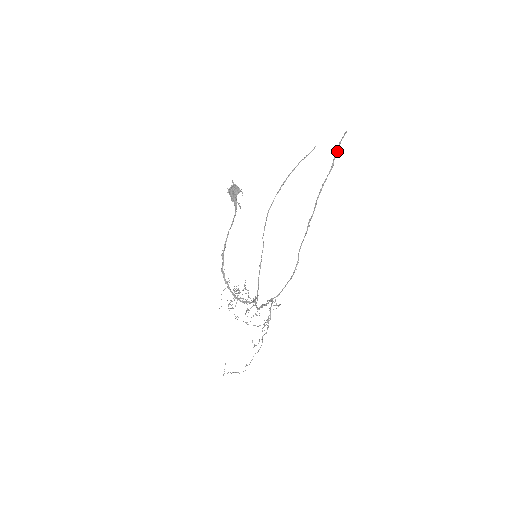
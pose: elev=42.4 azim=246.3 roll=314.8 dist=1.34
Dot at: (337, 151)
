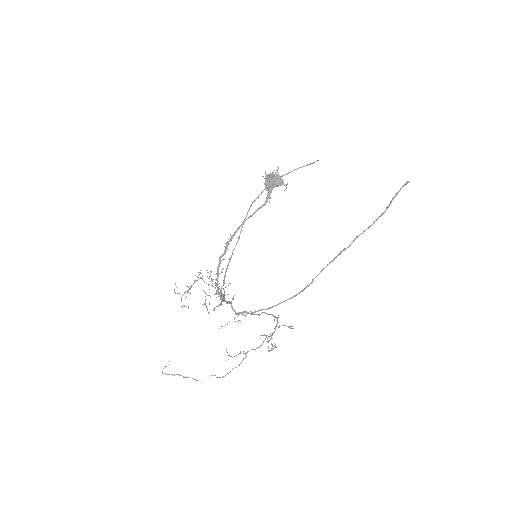
Dot at: (396, 195)
